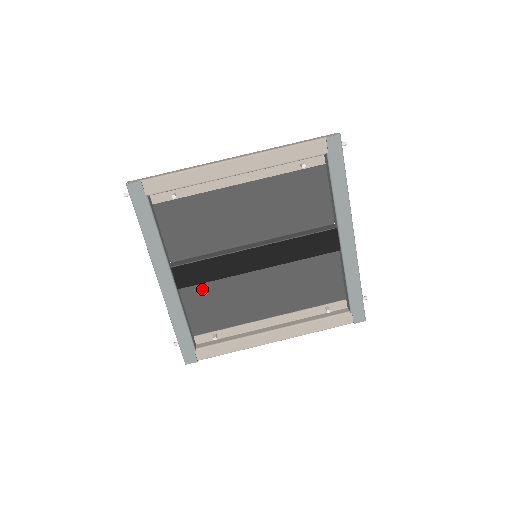
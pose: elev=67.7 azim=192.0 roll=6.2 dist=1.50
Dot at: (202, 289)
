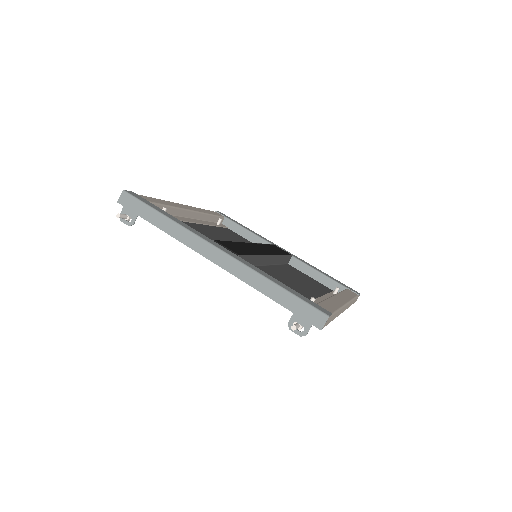
Dot at: occluded
